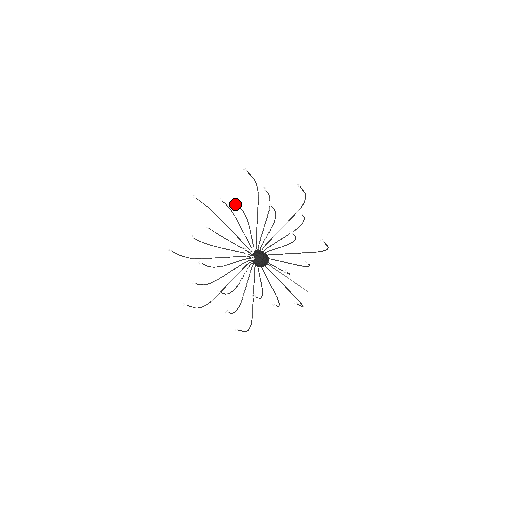
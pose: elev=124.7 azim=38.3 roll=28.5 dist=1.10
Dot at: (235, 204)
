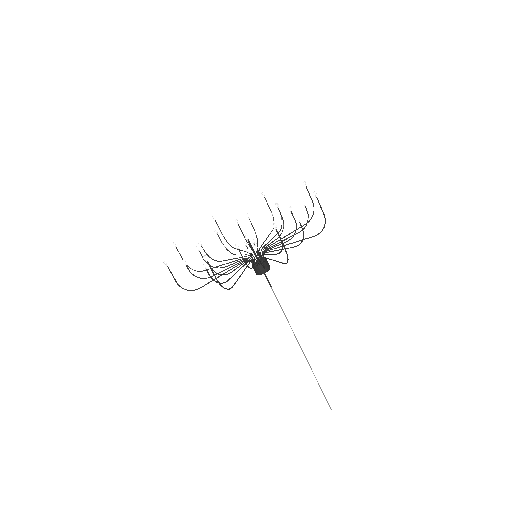
Dot at: (276, 205)
